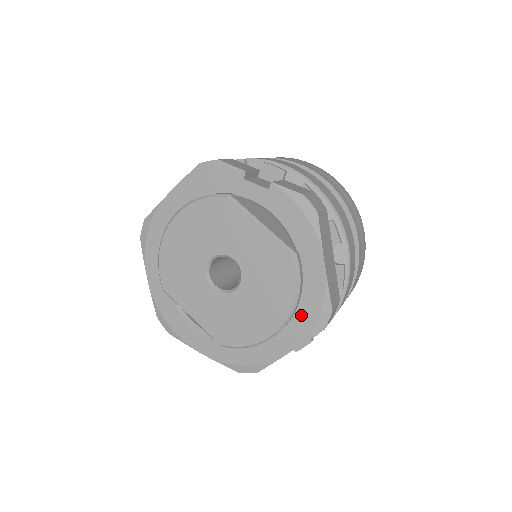
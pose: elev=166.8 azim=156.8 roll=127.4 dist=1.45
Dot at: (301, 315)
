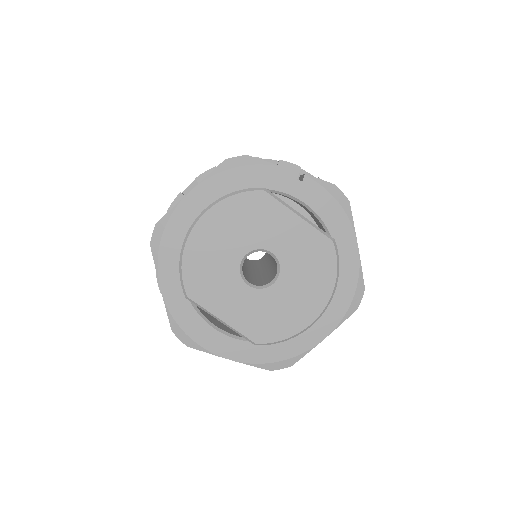
Dot at: (337, 298)
